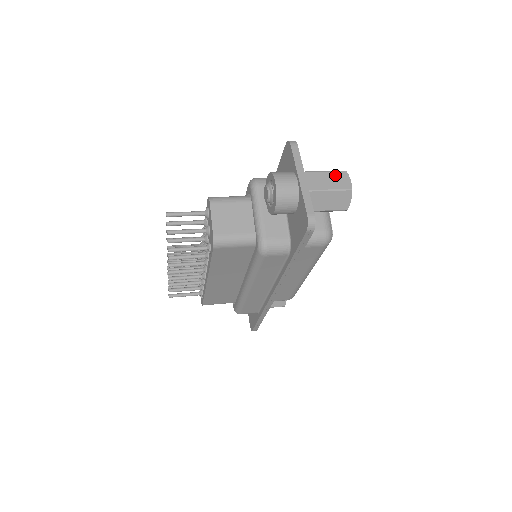
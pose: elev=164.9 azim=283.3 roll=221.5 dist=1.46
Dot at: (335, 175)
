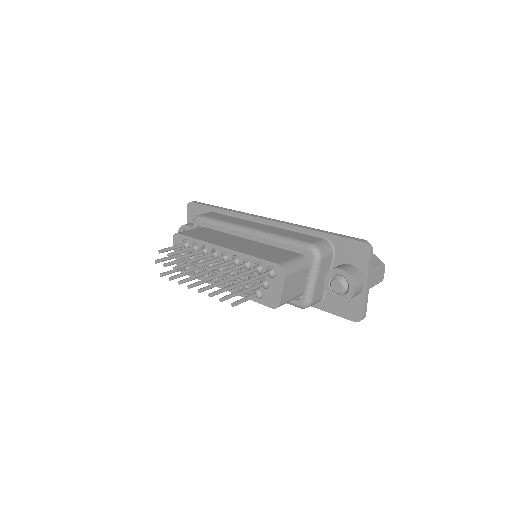
Dot at: (380, 271)
